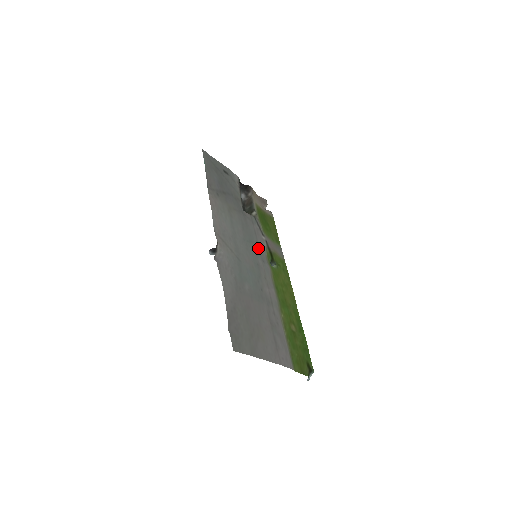
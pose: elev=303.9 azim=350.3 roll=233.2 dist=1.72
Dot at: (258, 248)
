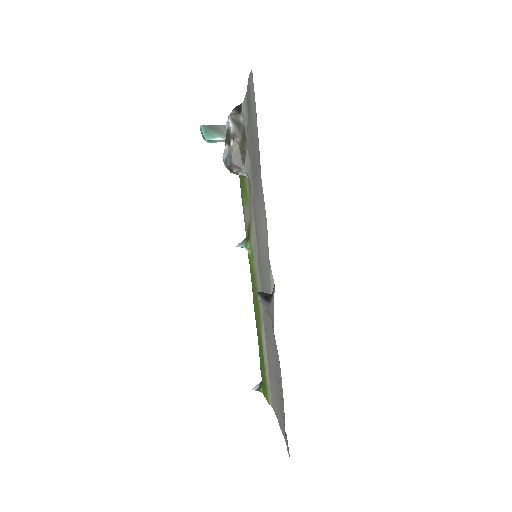
Dot at: (256, 240)
